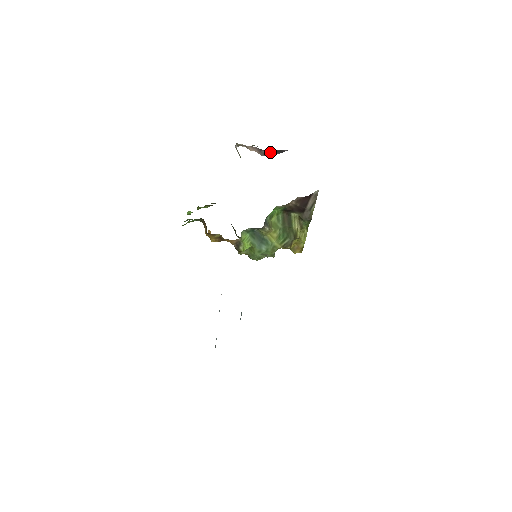
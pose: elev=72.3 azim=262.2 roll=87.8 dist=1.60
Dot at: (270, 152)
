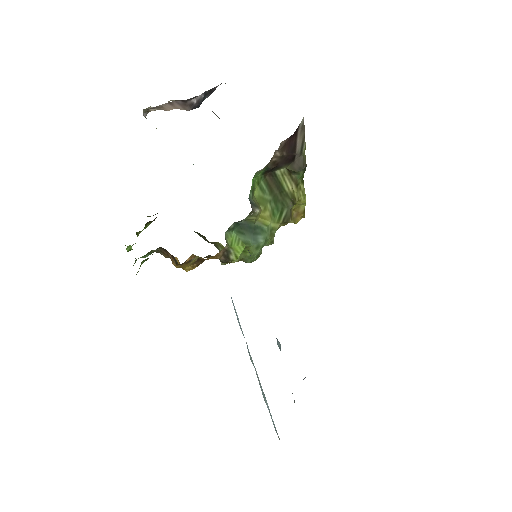
Dot at: (197, 99)
